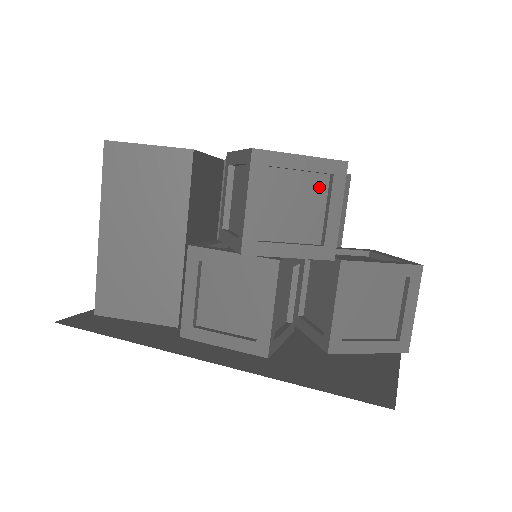
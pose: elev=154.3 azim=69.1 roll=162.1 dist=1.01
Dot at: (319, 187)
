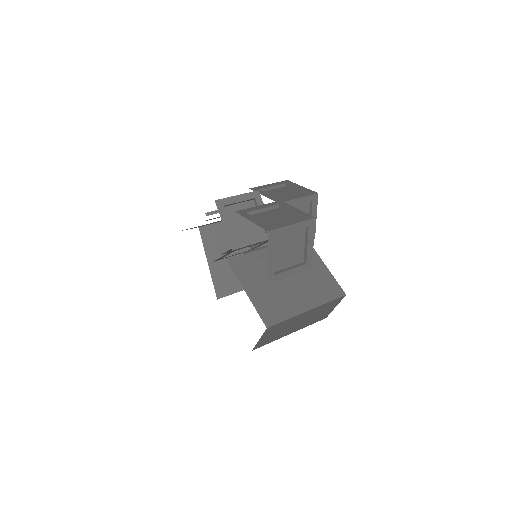
Dot at: occluded
